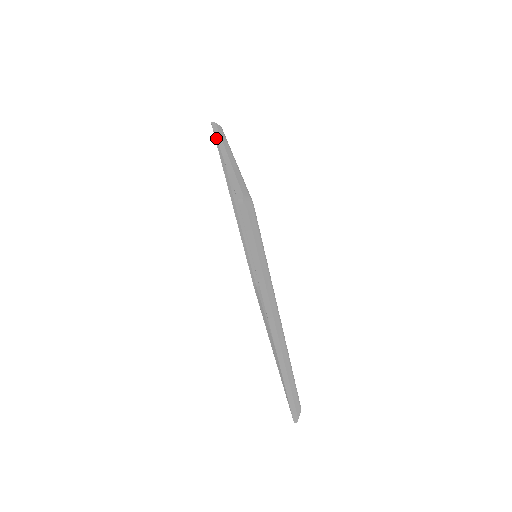
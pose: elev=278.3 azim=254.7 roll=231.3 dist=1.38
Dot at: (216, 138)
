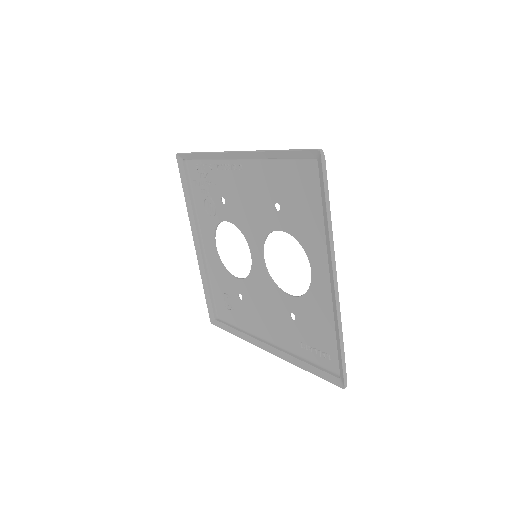
Dot at: (181, 168)
